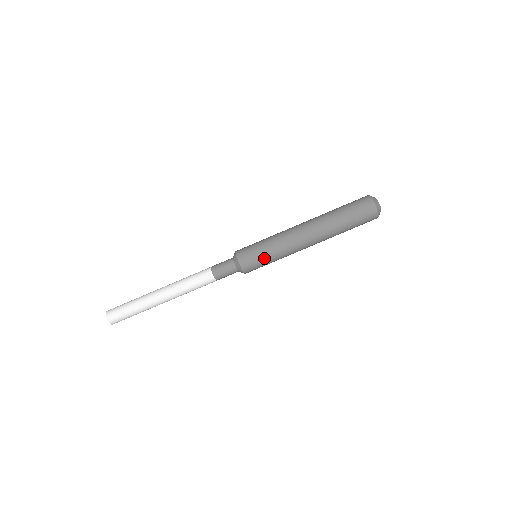
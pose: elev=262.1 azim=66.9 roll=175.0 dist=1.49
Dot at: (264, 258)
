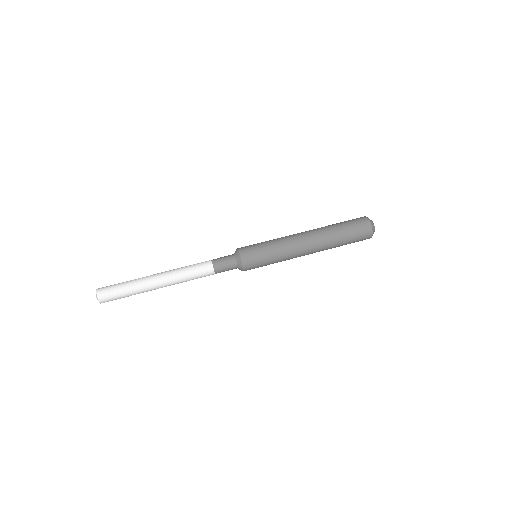
Dot at: (265, 256)
